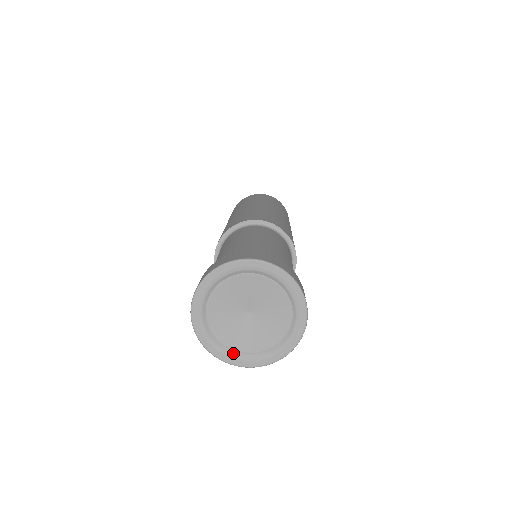
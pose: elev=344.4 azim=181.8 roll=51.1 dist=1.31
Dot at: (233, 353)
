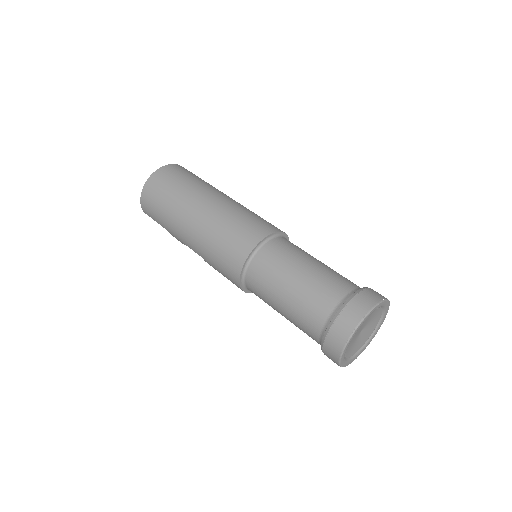
Dot at: (352, 357)
